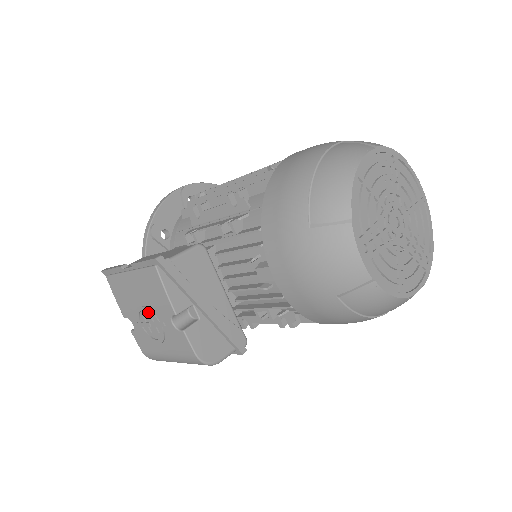
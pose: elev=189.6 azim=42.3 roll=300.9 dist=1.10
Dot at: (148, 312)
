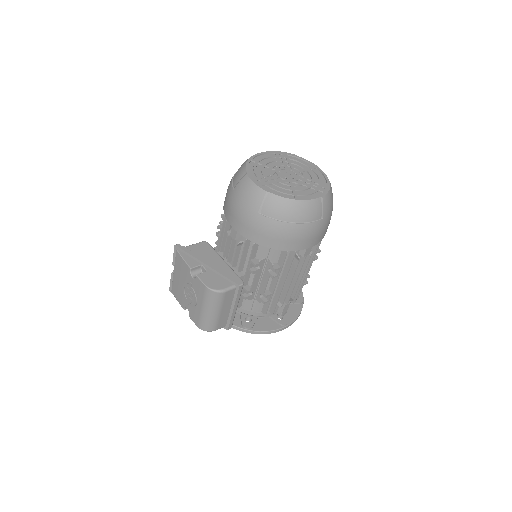
Dot at: (185, 285)
